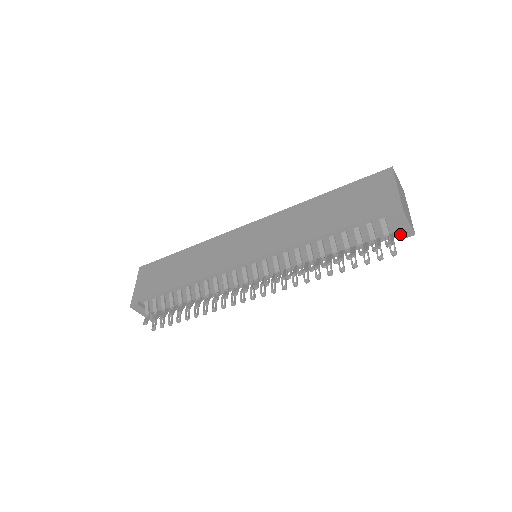
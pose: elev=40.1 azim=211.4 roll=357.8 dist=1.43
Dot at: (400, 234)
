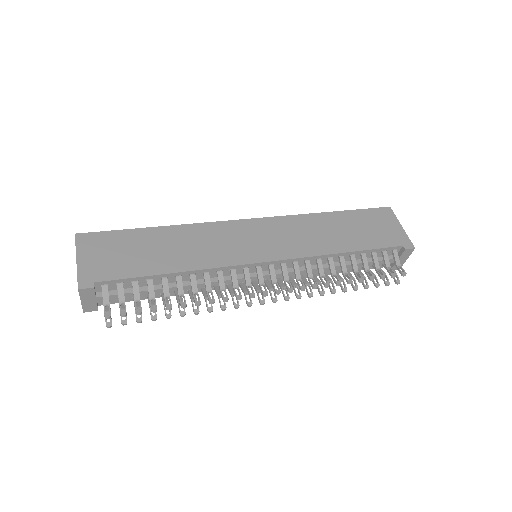
Dot at: (394, 266)
